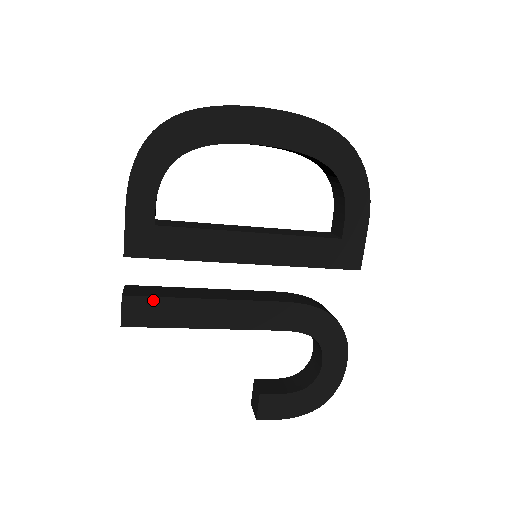
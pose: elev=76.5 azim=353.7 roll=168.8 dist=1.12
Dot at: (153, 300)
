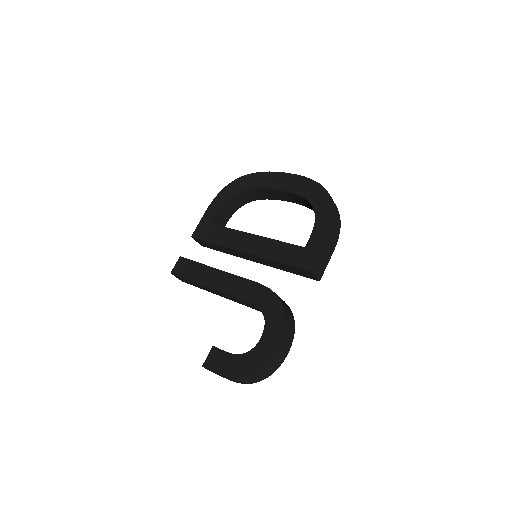
Dot at: (191, 262)
